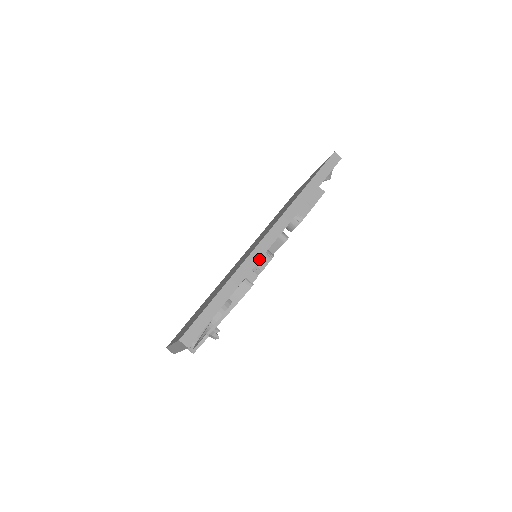
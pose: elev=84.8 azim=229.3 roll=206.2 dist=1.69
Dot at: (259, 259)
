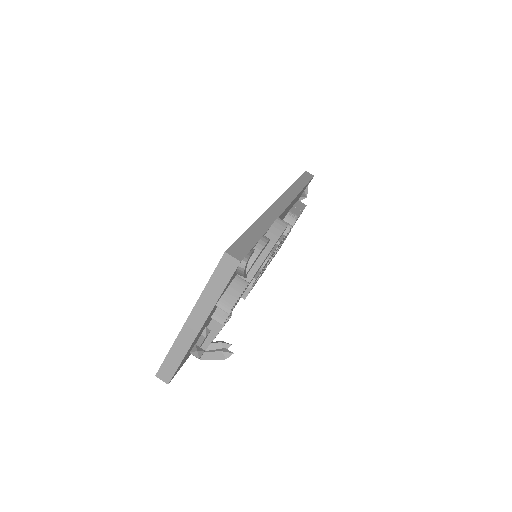
Dot at: (281, 212)
